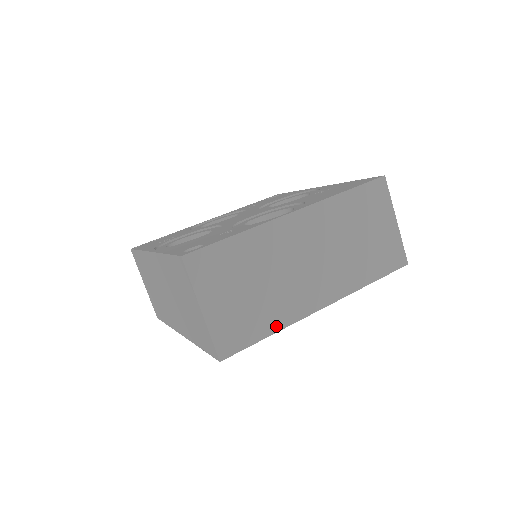
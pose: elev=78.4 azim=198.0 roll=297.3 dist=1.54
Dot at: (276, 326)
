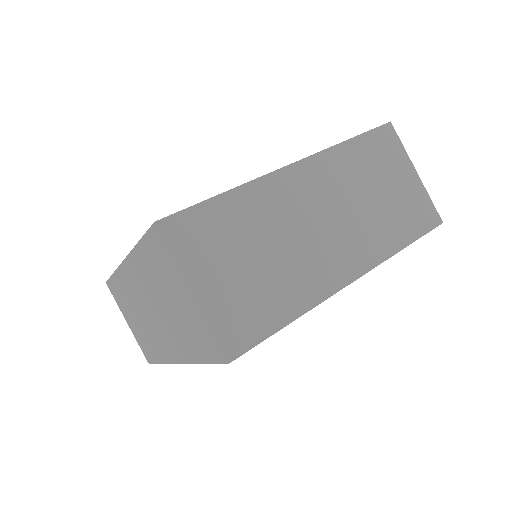
Dot at: (297, 309)
